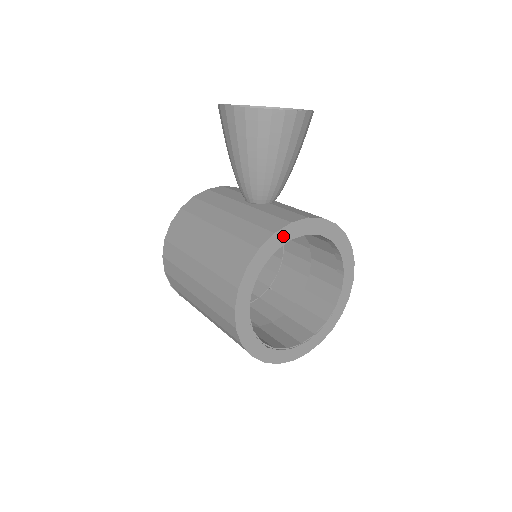
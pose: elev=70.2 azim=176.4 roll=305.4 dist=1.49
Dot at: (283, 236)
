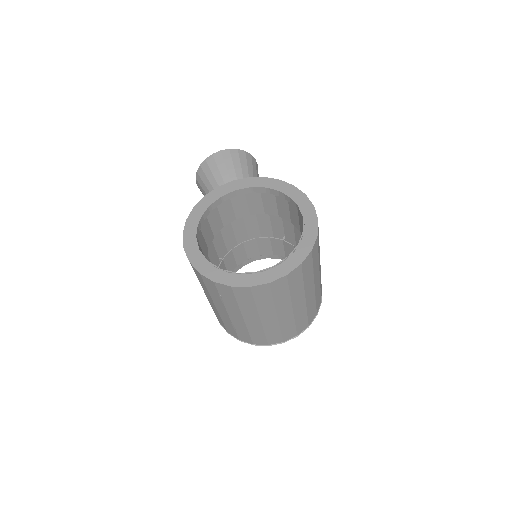
Dot at: (213, 196)
